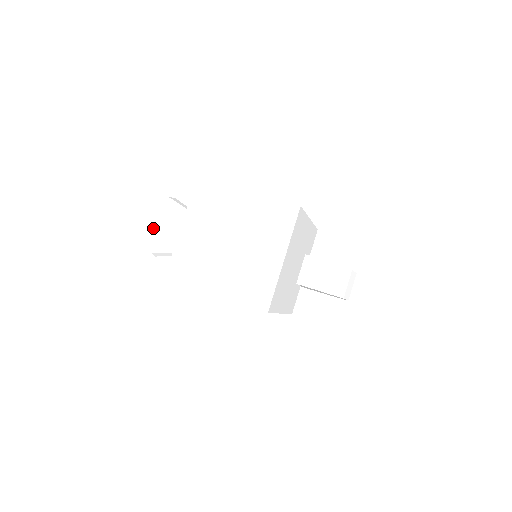
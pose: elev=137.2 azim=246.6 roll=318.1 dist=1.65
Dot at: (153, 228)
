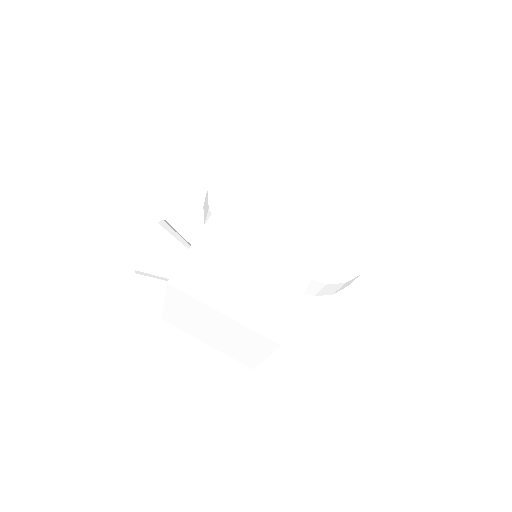
Dot at: (138, 272)
